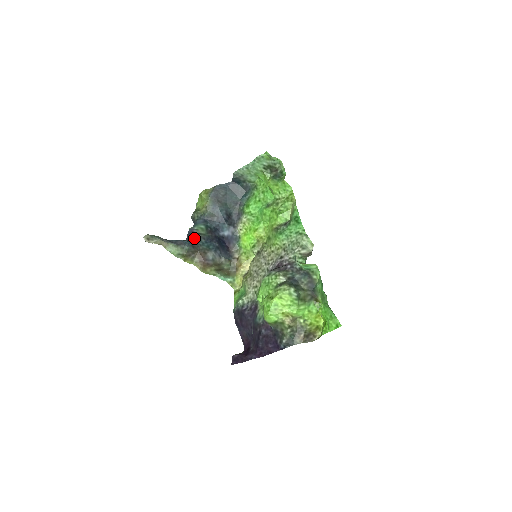
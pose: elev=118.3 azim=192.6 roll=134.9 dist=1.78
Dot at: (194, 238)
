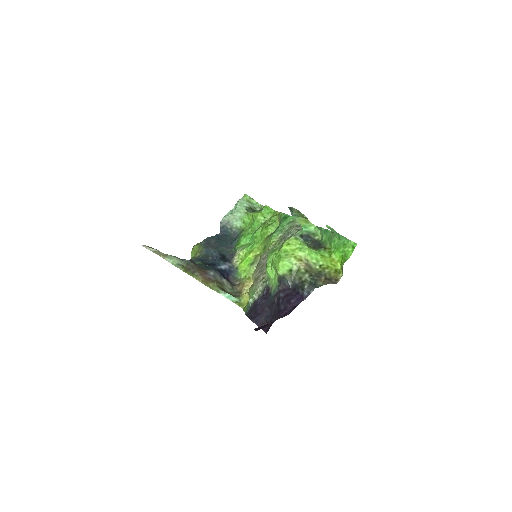
Dot at: occluded
